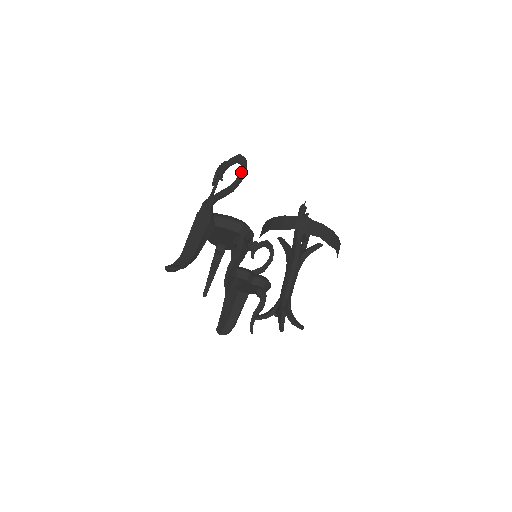
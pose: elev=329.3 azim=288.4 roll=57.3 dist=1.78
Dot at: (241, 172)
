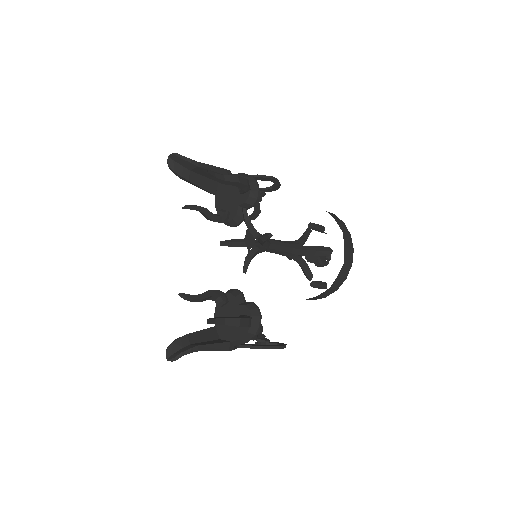
Dot at: occluded
